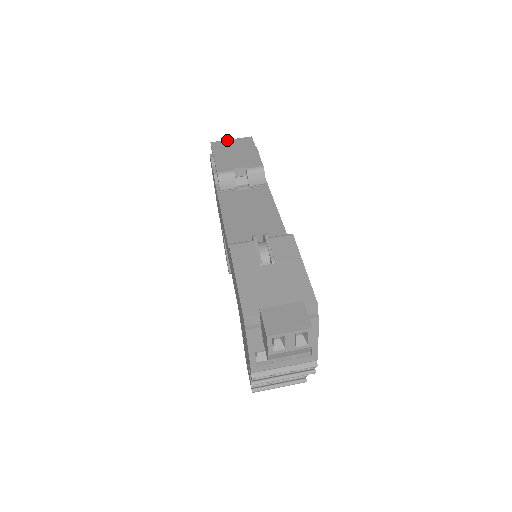
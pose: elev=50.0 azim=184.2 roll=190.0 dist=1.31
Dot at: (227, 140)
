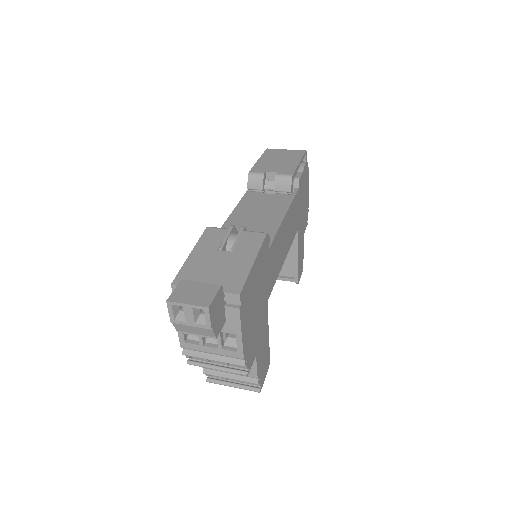
Dot at: (282, 149)
